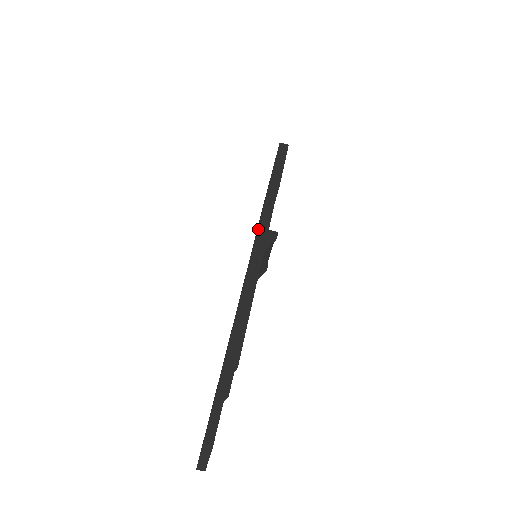
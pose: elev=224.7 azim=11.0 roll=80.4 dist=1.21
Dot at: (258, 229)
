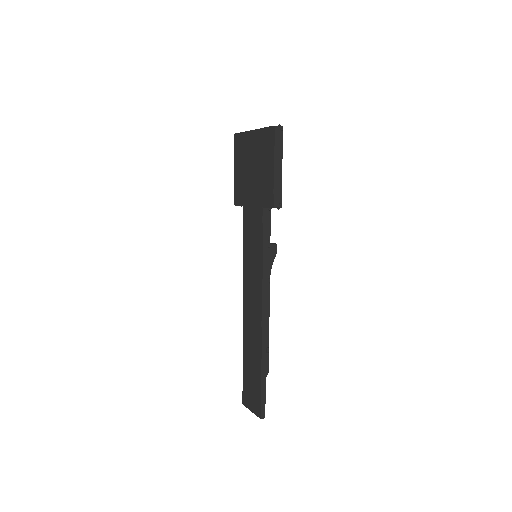
Dot at: (263, 248)
